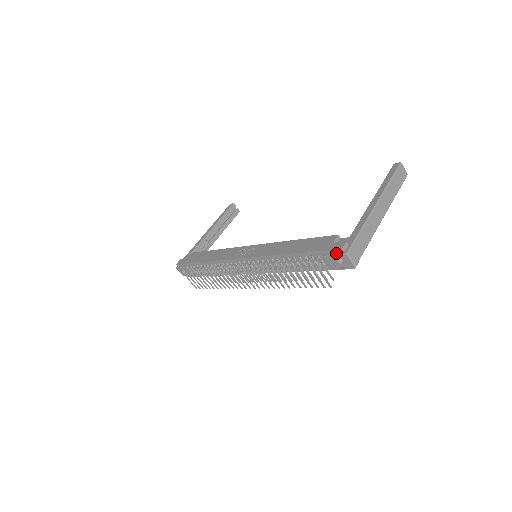
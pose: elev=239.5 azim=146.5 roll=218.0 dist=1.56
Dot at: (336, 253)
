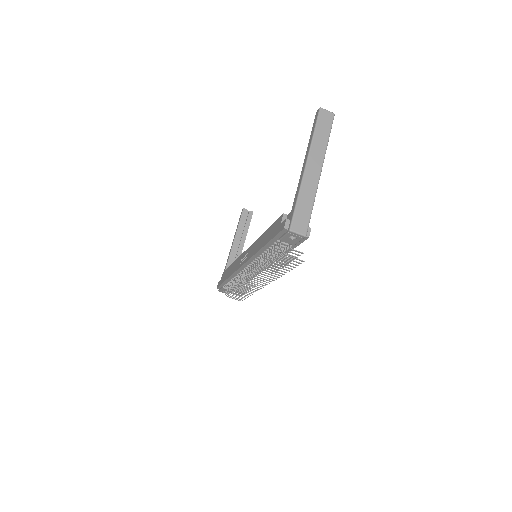
Dot at: (284, 233)
